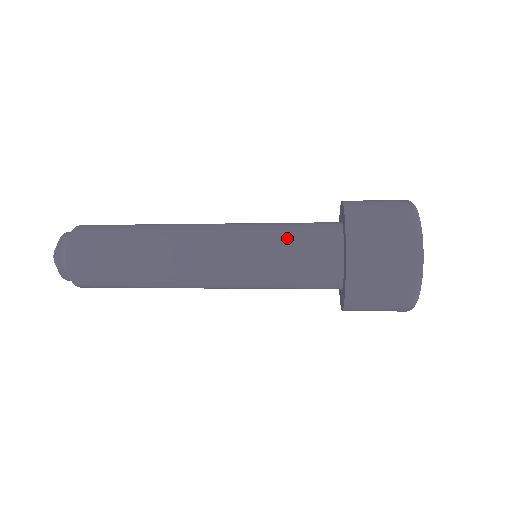
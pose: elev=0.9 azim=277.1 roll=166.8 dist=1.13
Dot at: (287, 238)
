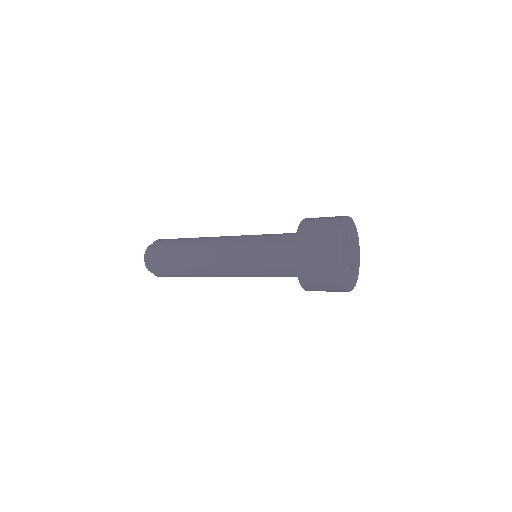
Dot at: (266, 251)
